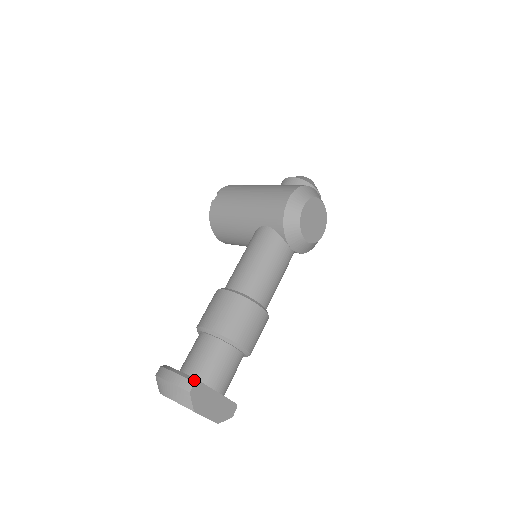
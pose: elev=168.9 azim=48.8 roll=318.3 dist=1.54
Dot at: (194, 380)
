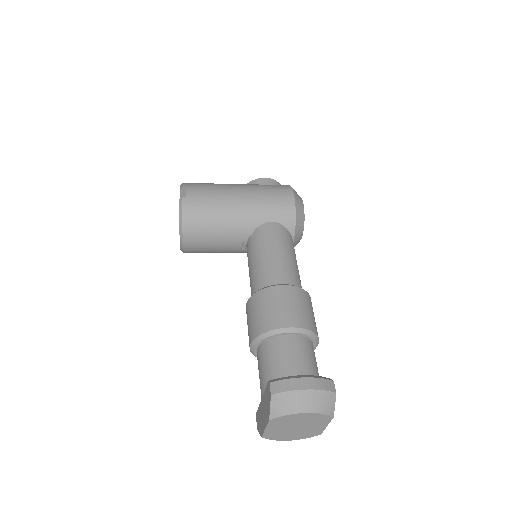
Dot at: (330, 379)
